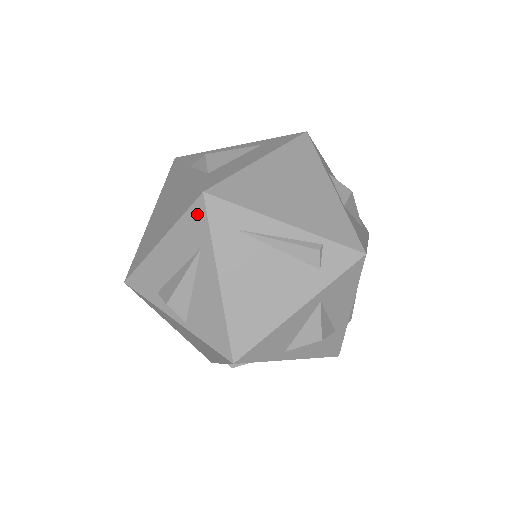
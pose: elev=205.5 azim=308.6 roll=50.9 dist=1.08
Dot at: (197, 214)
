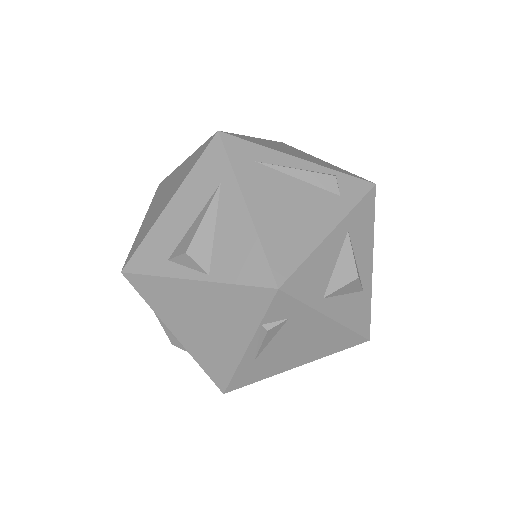
Dot at: (213, 153)
